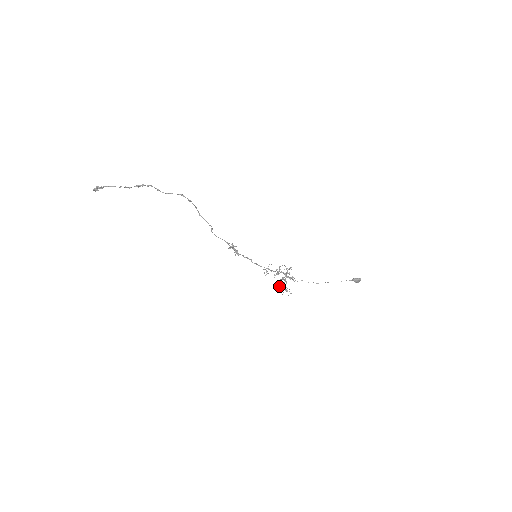
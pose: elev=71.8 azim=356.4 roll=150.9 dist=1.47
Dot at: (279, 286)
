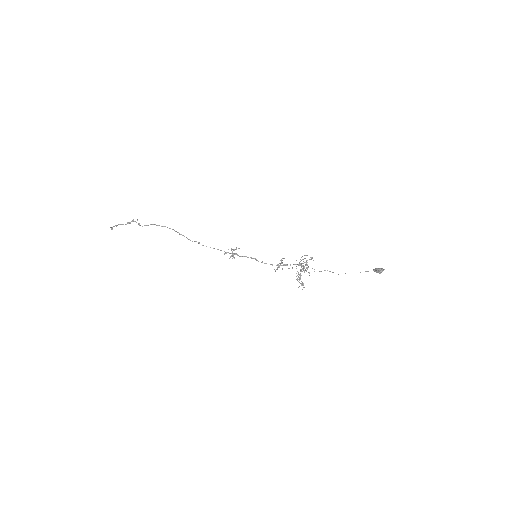
Dot at: occluded
